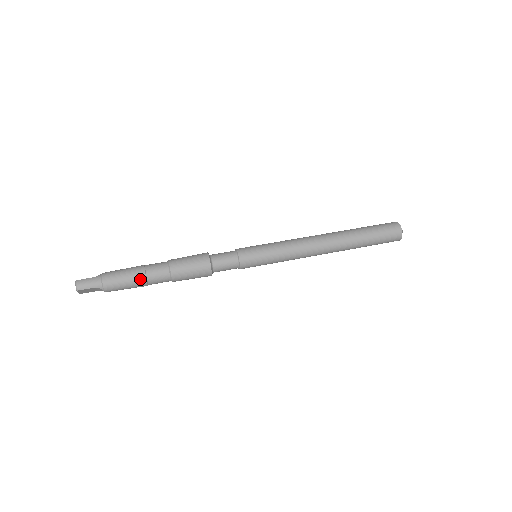
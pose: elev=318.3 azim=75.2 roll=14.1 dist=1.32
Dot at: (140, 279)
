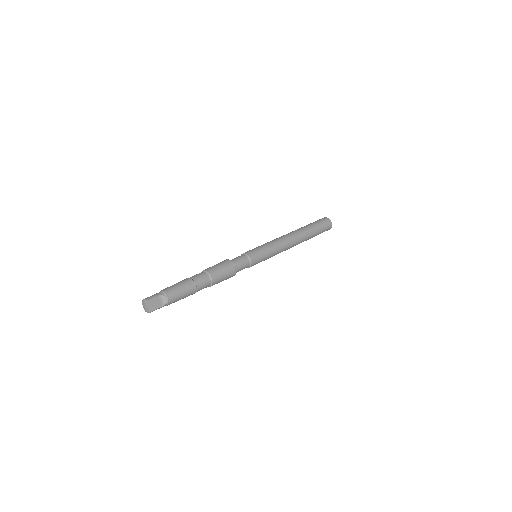
Dot at: (188, 281)
